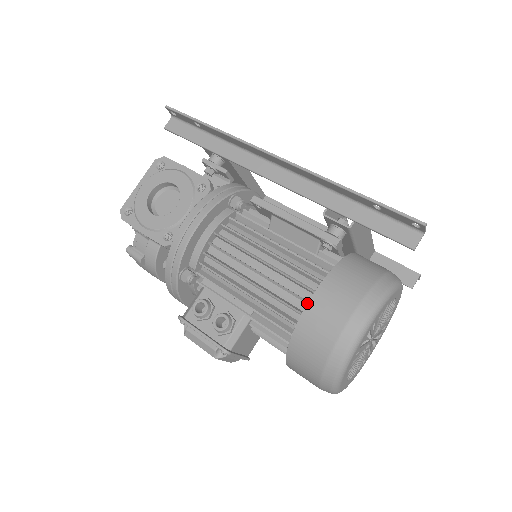
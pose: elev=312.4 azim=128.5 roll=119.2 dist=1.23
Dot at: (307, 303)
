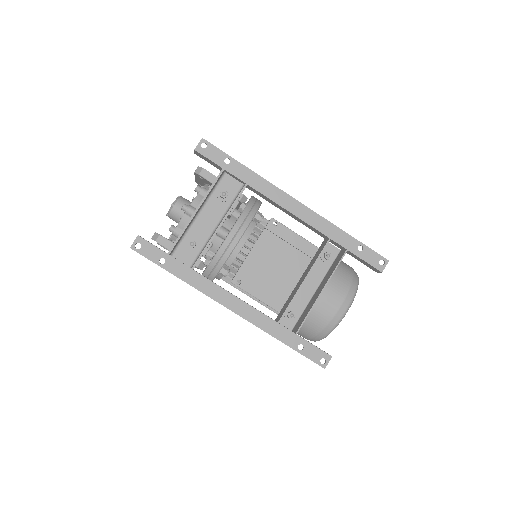
Dot at: occluded
